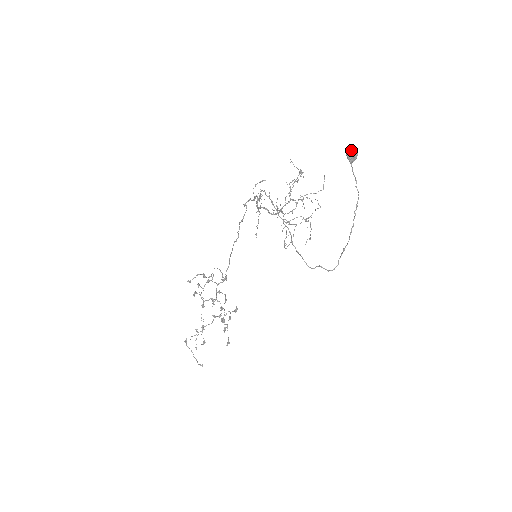
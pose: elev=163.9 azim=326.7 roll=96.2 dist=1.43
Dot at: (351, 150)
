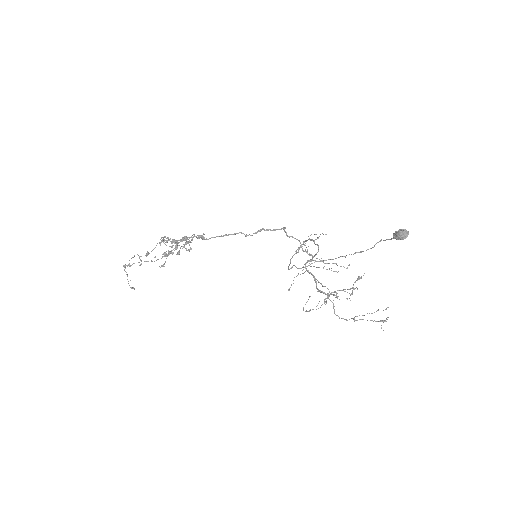
Dot at: (405, 236)
